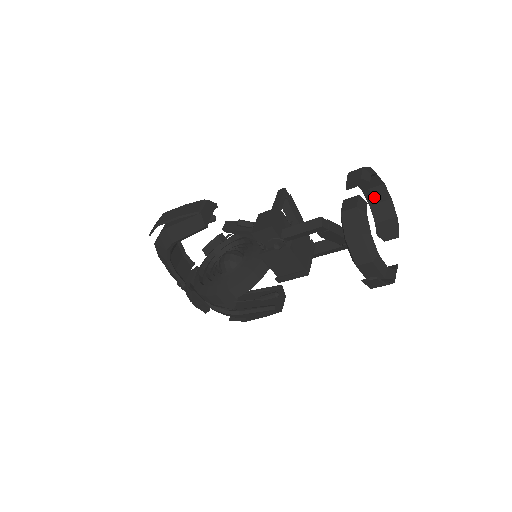
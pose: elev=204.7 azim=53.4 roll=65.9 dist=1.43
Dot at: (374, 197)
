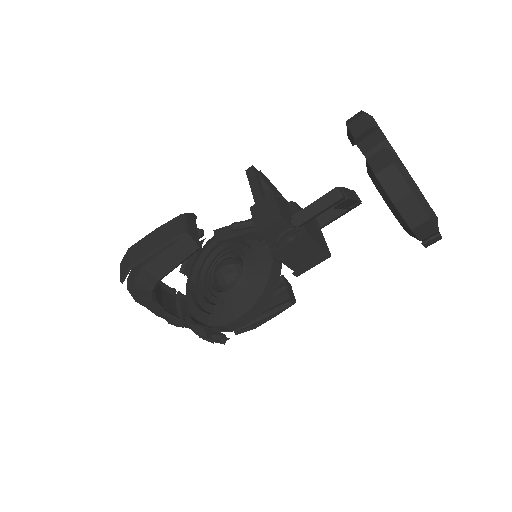
Dot at: (367, 143)
